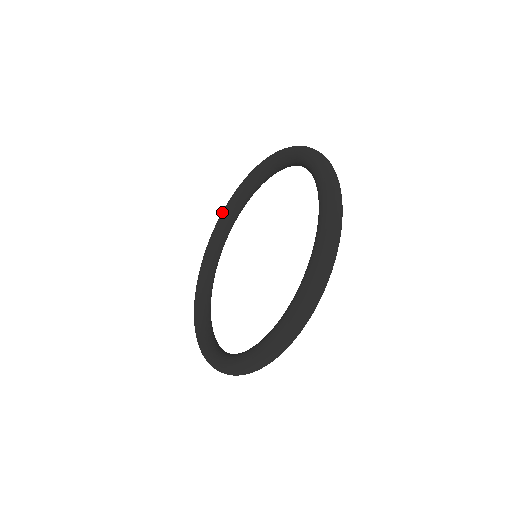
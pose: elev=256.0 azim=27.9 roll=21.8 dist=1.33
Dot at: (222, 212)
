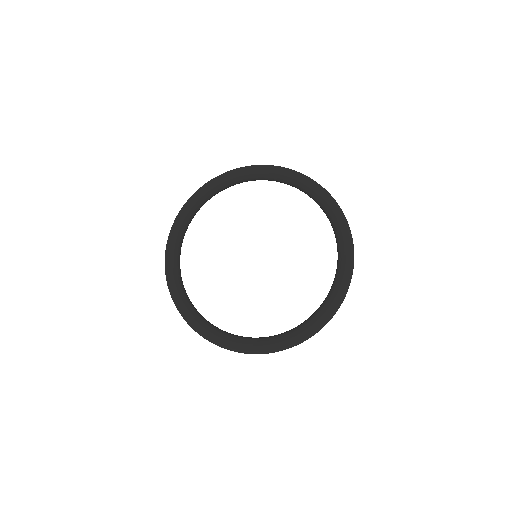
Dot at: (169, 263)
